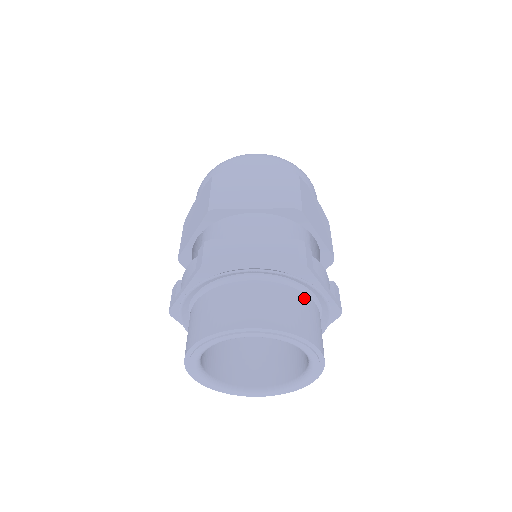
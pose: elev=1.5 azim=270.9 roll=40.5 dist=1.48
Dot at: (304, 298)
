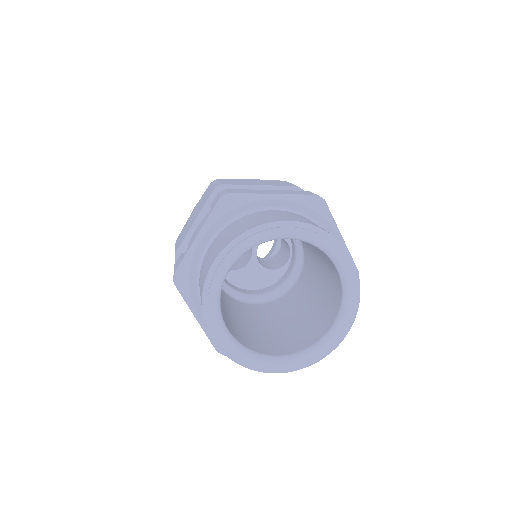
Dot at: occluded
